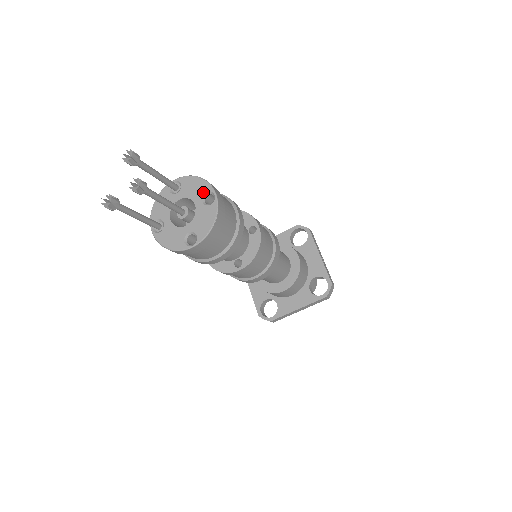
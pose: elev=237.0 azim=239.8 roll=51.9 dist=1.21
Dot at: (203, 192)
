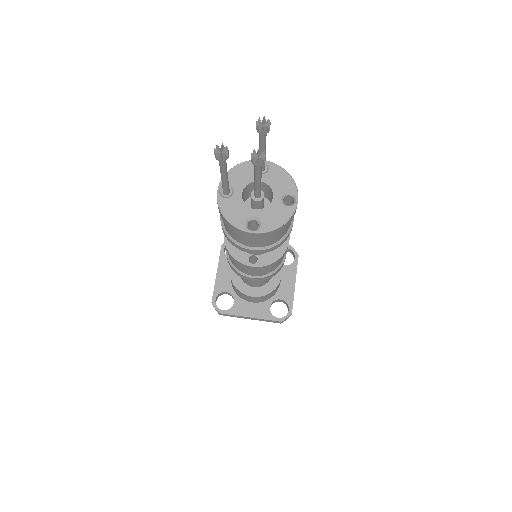
Dot at: (287, 190)
